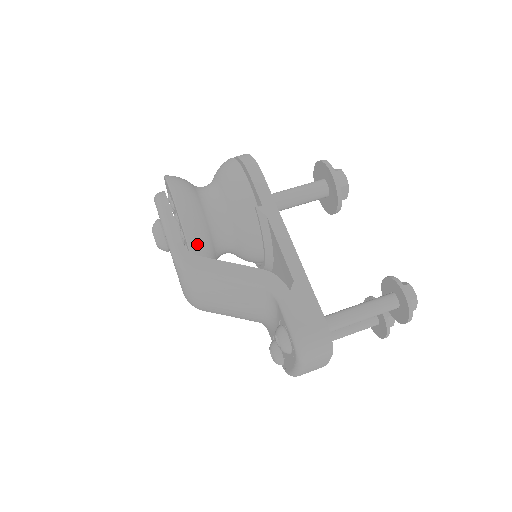
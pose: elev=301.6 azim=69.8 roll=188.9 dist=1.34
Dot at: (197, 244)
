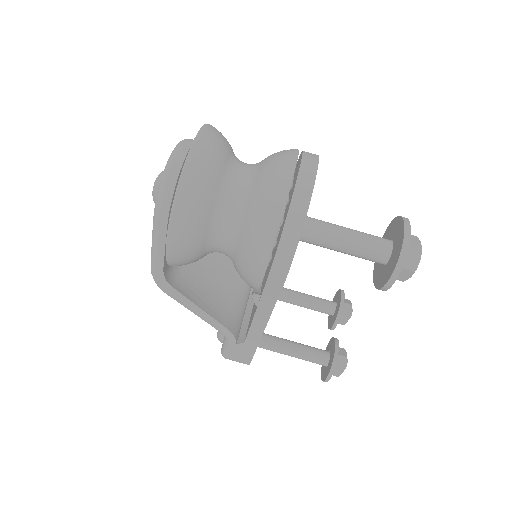
Dot at: occluded
